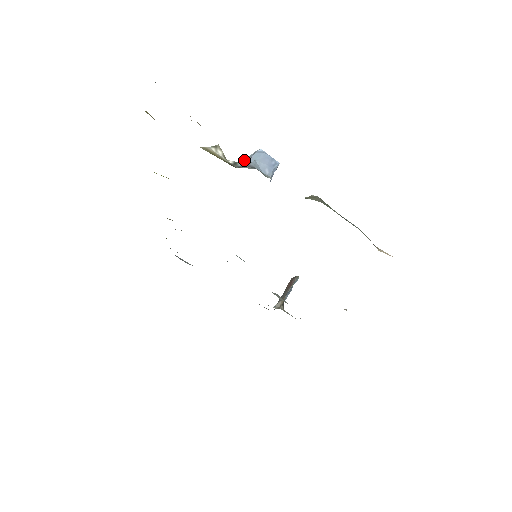
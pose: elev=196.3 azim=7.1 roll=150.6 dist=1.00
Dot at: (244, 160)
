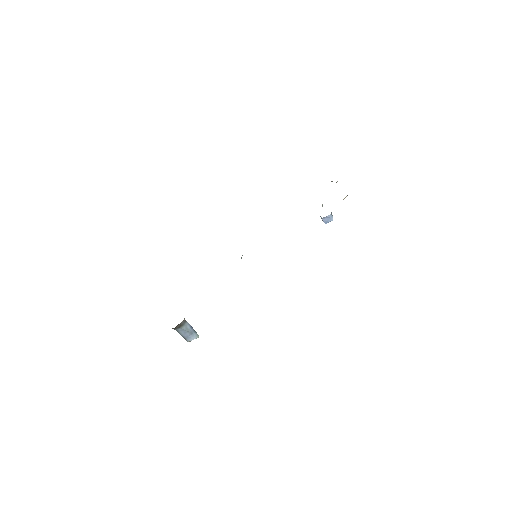
Dot at: occluded
